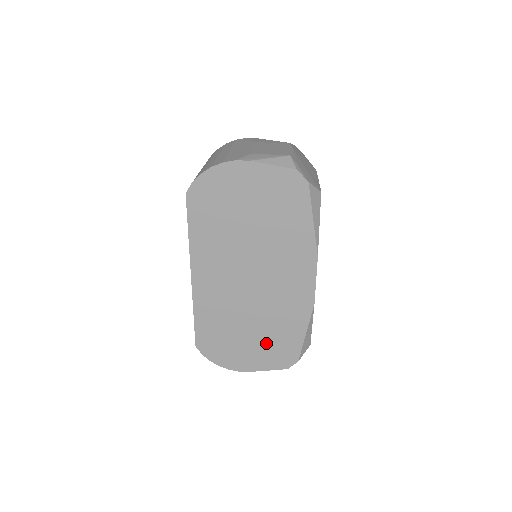
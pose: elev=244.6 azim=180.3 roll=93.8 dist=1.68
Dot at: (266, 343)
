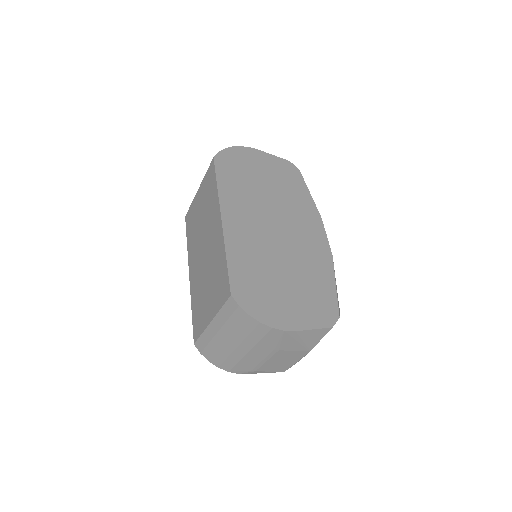
Dot at: (303, 294)
